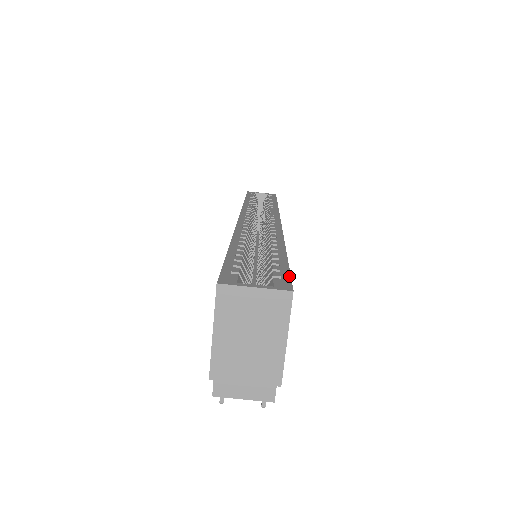
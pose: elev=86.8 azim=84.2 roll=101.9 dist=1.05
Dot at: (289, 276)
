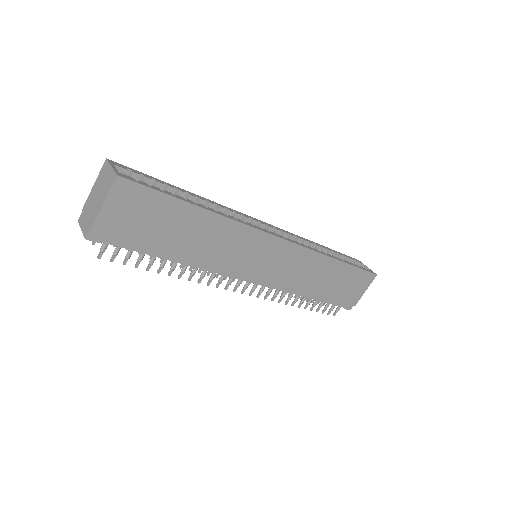
Dot at: (143, 184)
